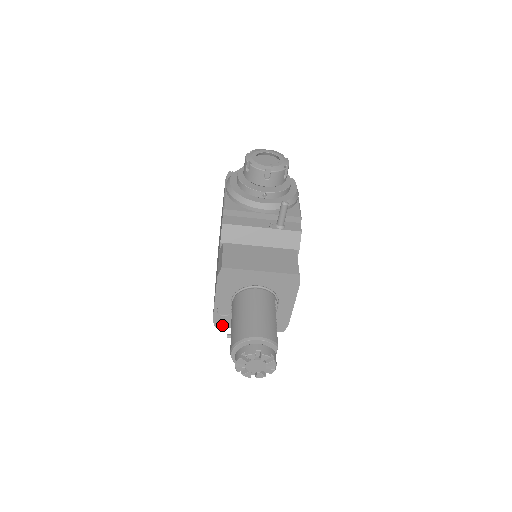
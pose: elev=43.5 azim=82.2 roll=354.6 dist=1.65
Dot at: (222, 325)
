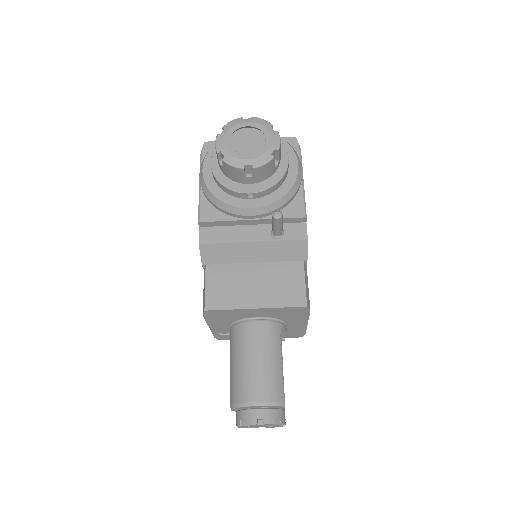
Dot at: (227, 339)
